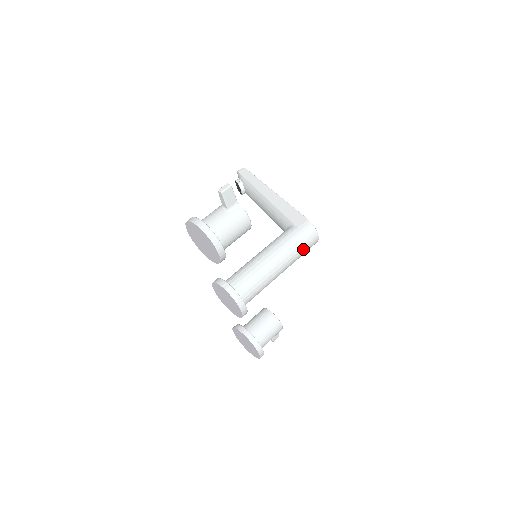
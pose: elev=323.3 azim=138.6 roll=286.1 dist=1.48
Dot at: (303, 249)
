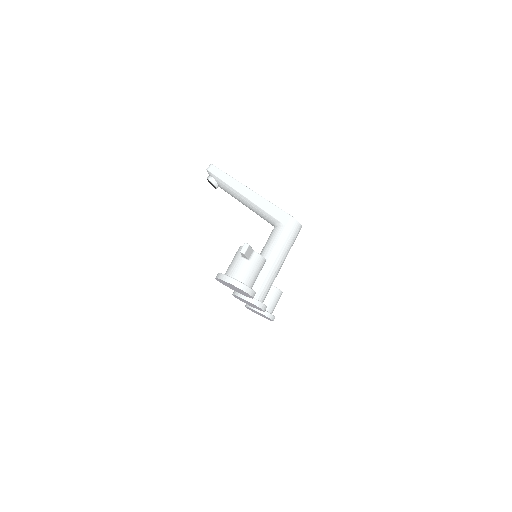
Dot at: (293, 242)
